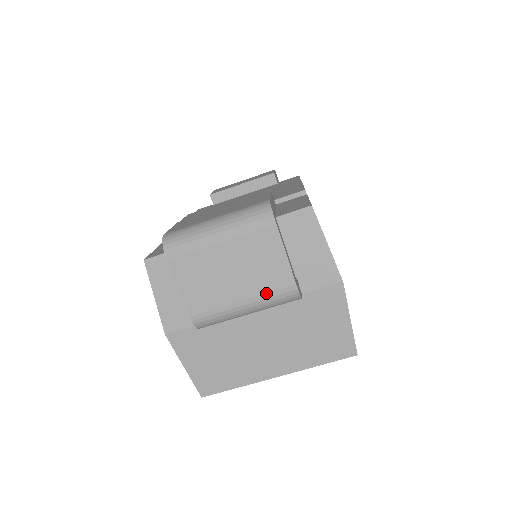
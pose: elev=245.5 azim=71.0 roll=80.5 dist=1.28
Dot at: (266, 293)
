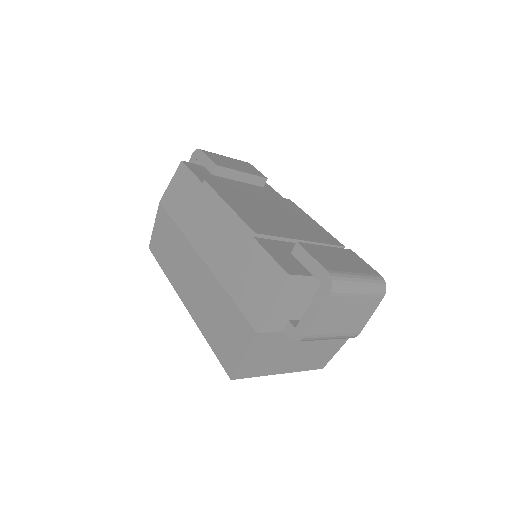
Dot at: (347, 333)
